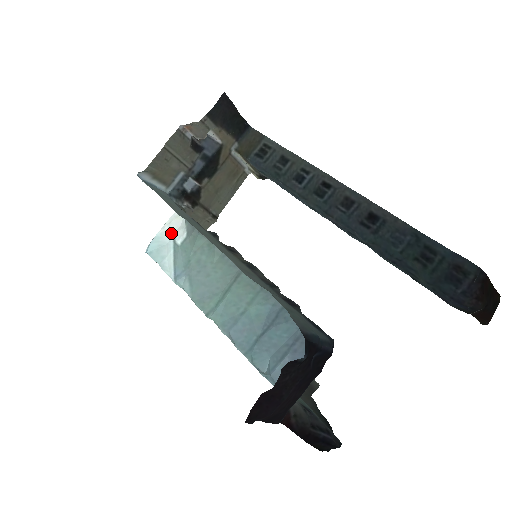
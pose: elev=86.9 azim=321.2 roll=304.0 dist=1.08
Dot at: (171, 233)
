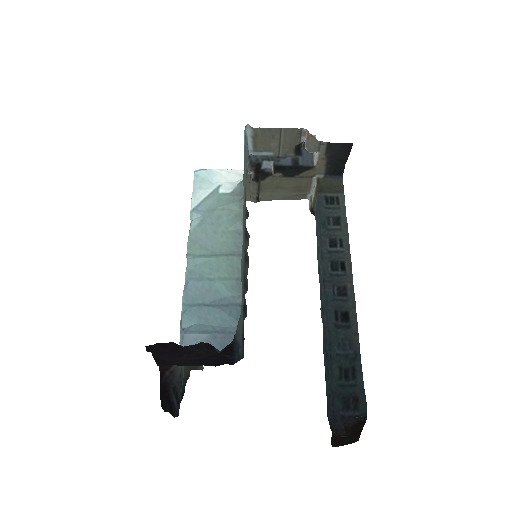
Dot at: (223, 179)
